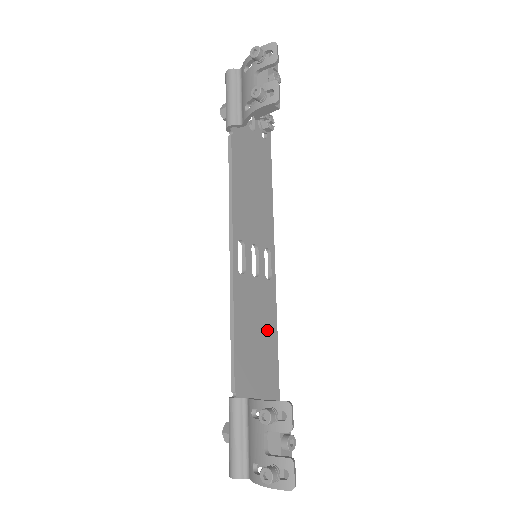
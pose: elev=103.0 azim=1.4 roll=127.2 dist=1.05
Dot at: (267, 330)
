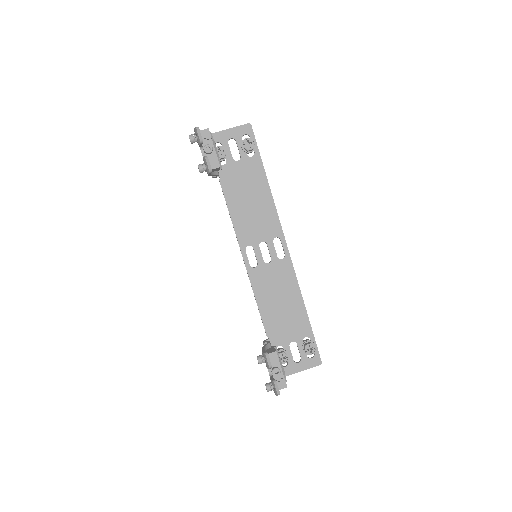
Dot at: (289, 292)
